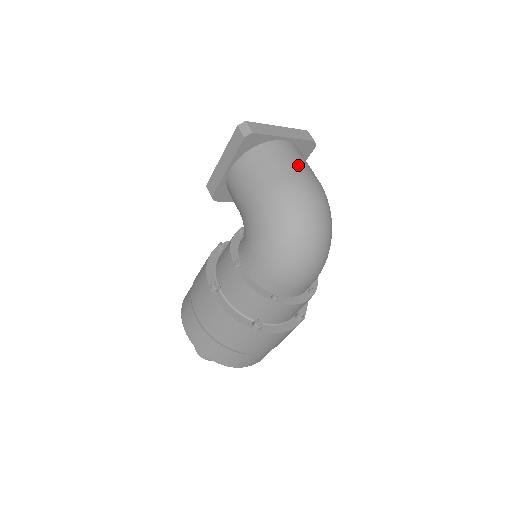
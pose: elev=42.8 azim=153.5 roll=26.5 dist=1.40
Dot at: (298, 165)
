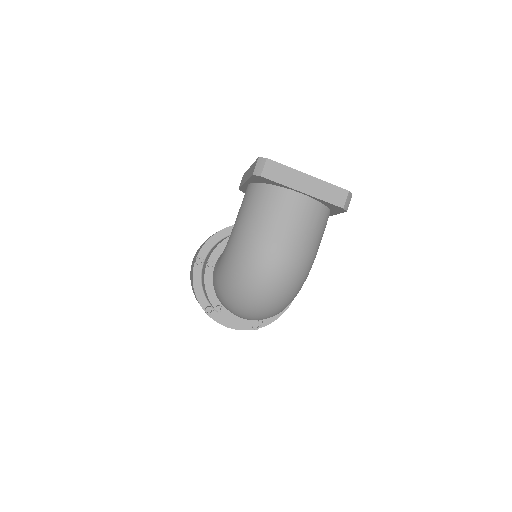
Dot at: (287, 230)
